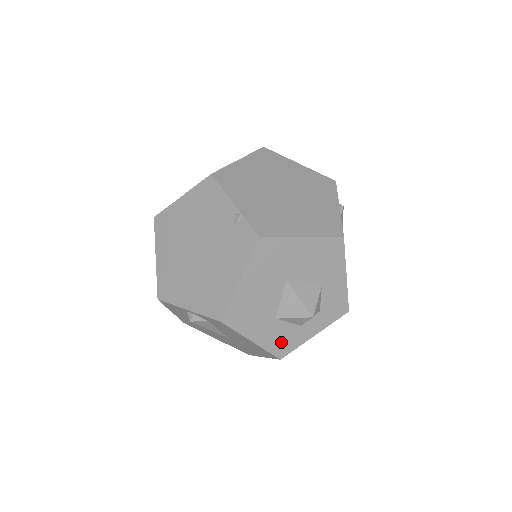
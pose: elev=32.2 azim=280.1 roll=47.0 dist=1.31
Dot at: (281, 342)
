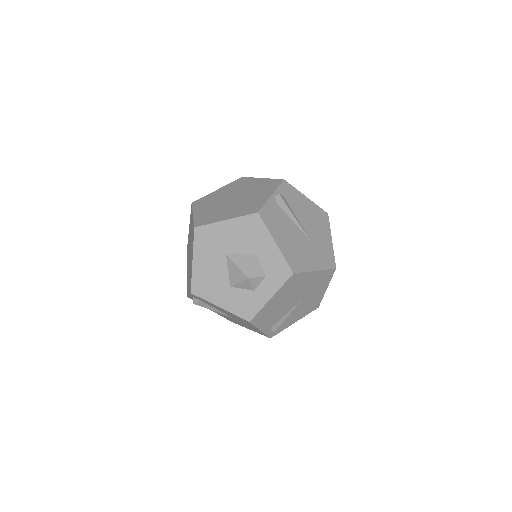
Dot at: (243, 306)
